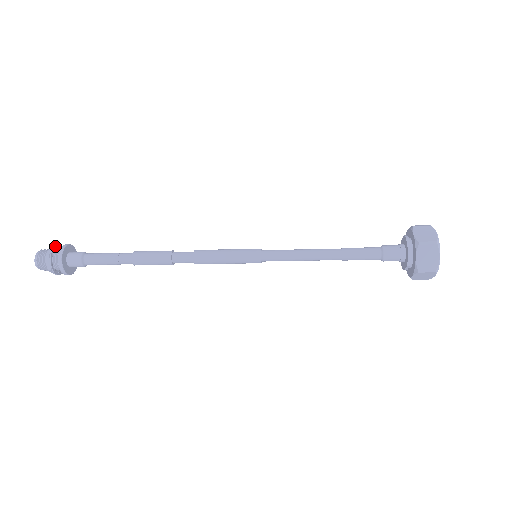
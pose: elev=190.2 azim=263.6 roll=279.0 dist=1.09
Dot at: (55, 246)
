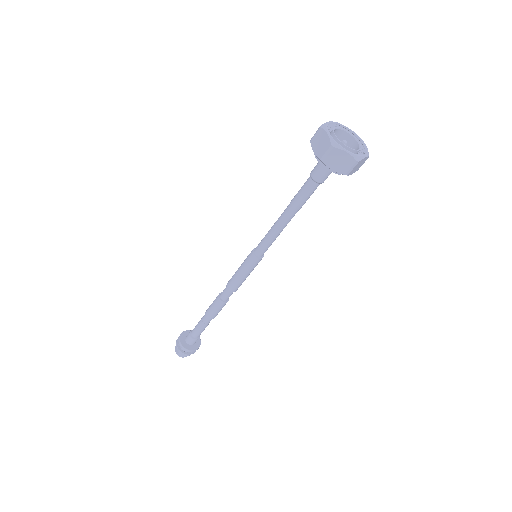
Dot at: occluded
